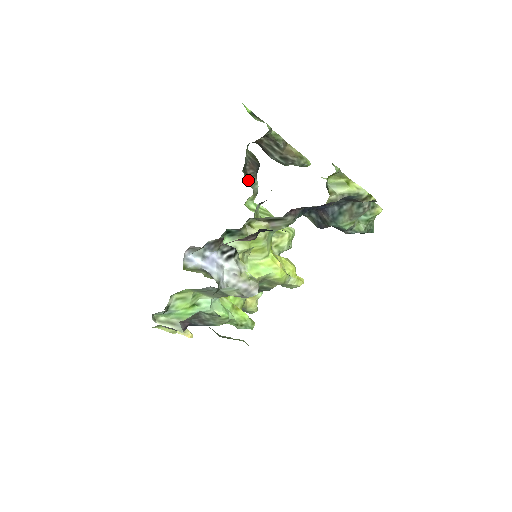
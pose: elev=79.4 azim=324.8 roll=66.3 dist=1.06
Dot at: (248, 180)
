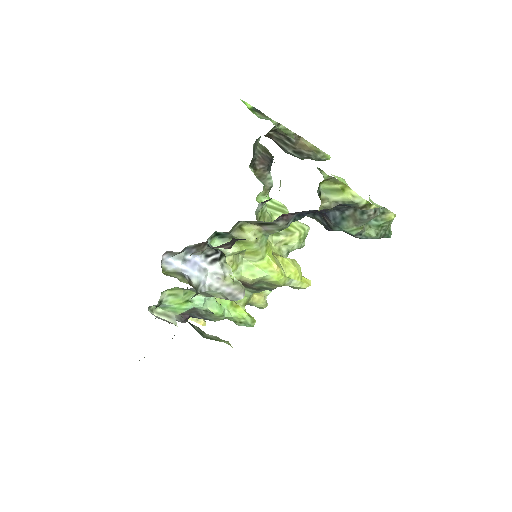
Dot at: (259, 175)
